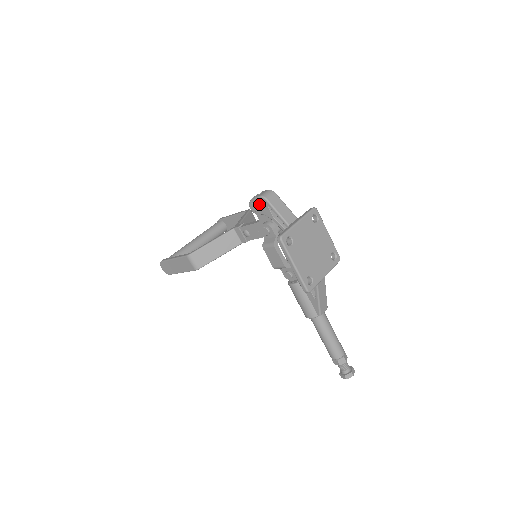
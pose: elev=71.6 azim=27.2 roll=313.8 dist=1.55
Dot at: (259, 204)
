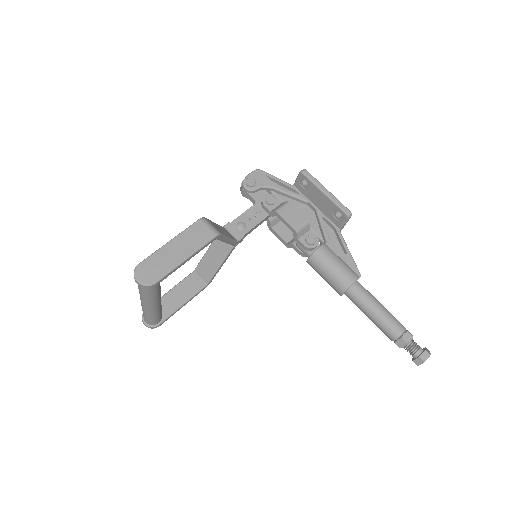
Dot at: (255, 177)
